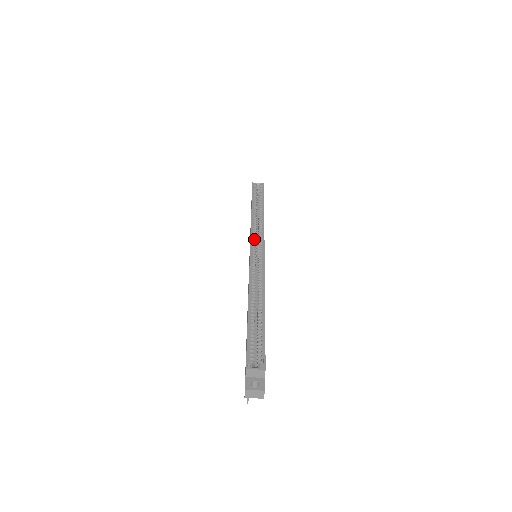
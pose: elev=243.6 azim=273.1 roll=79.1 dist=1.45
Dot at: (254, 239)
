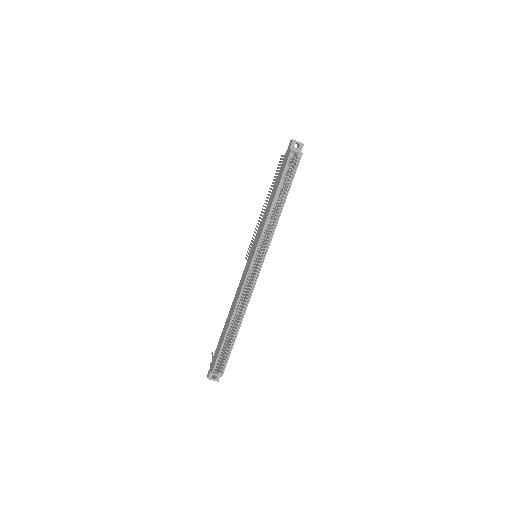
Dot at: occluded
